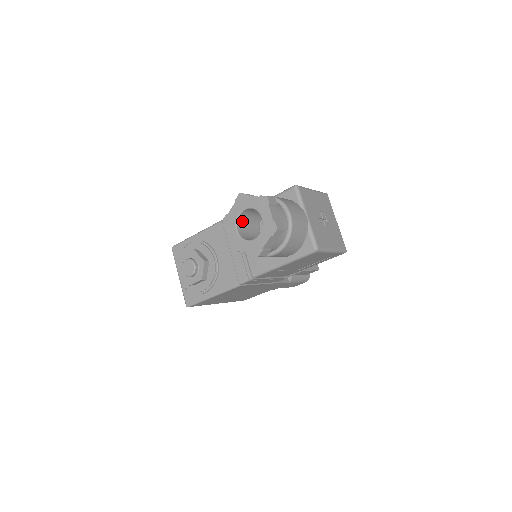
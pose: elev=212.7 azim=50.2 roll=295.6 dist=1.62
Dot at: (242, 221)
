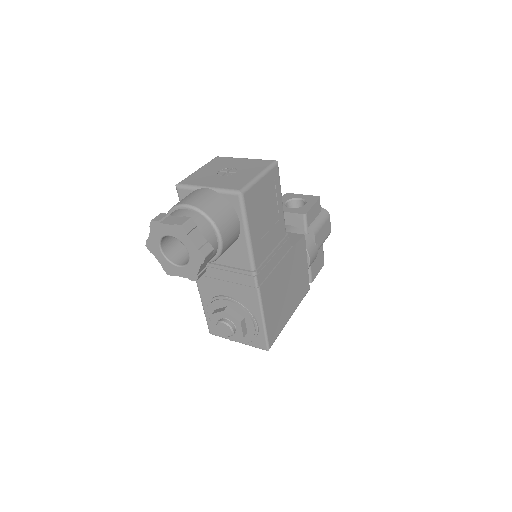
Dot at: (175, 256)
